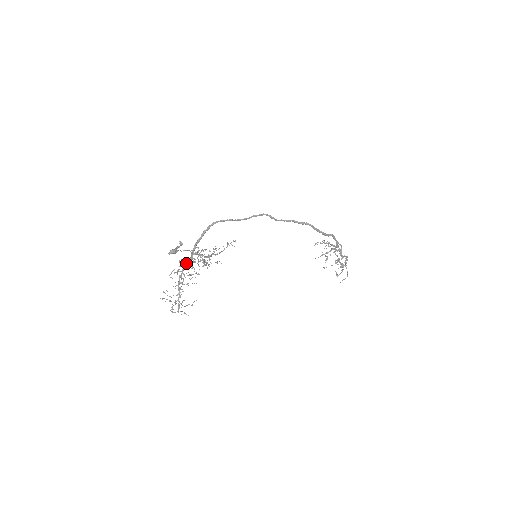
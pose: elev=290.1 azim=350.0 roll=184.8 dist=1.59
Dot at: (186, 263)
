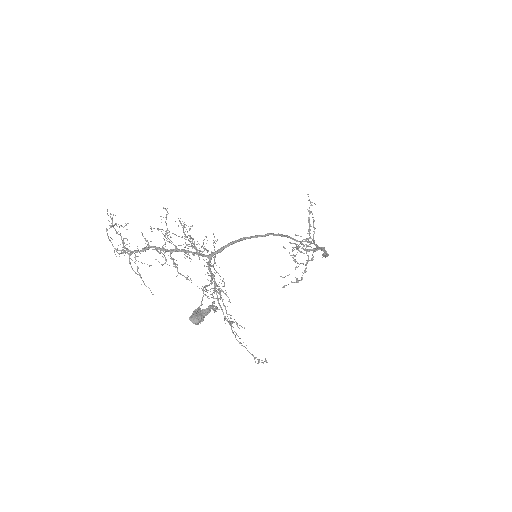
Dot at: (186, 225)
